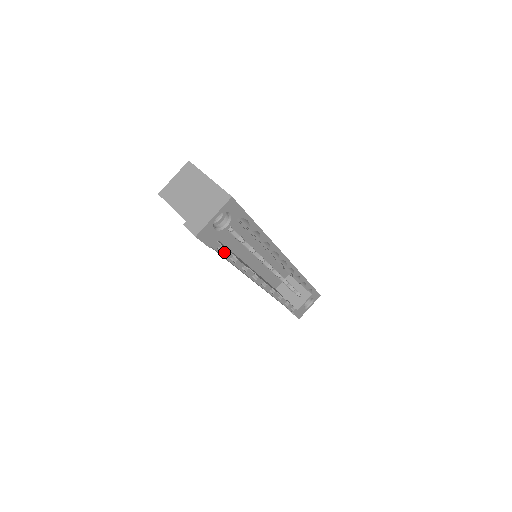
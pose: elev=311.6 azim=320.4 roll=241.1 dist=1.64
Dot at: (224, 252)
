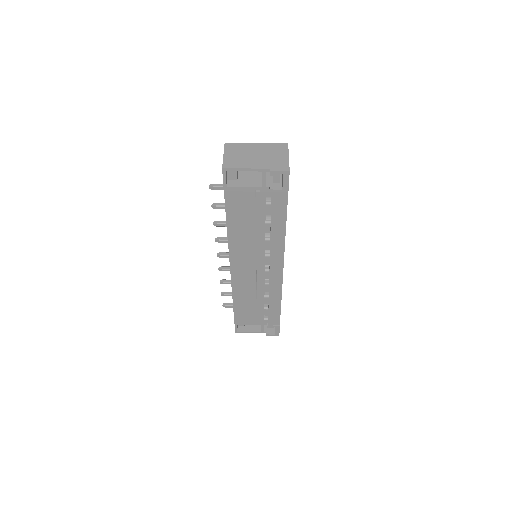
Dot at: occluded
